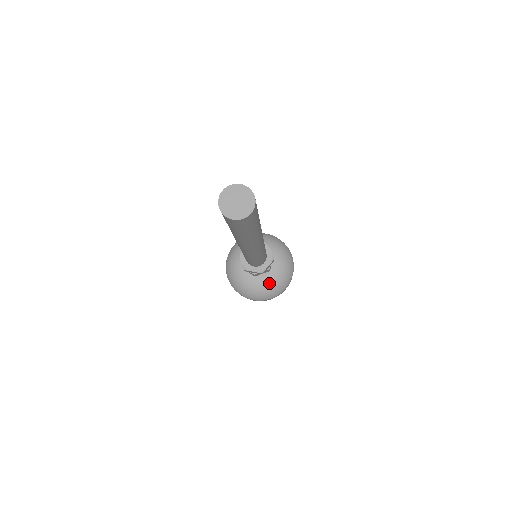
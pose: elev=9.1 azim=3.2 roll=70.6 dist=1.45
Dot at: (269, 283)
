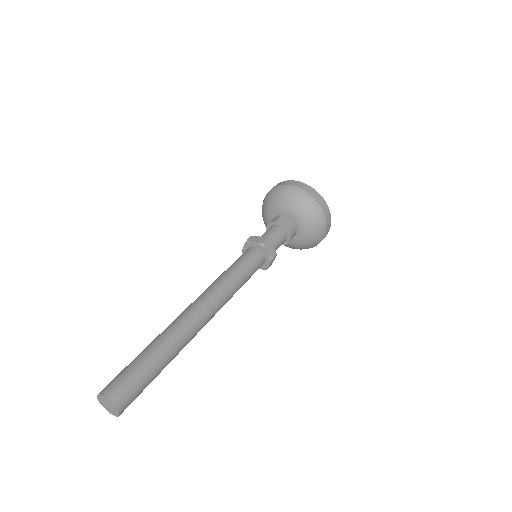
Dot at: occluded
